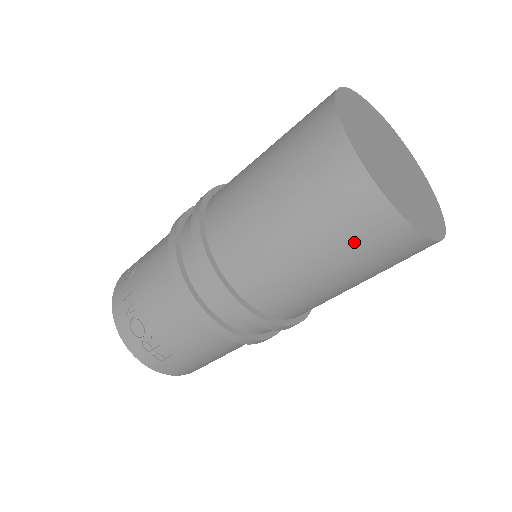
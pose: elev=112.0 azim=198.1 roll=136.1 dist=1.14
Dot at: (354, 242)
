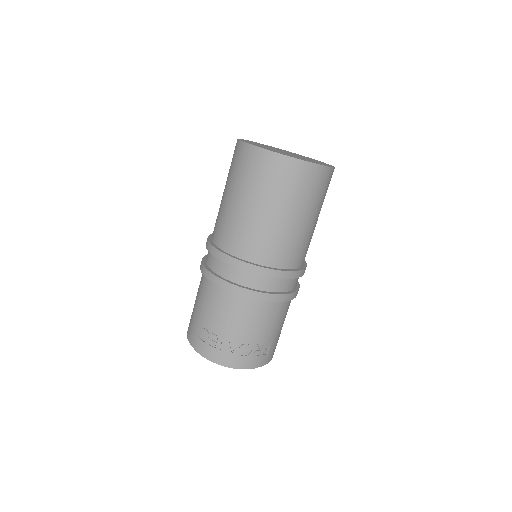
Dot at: (317, 194)
